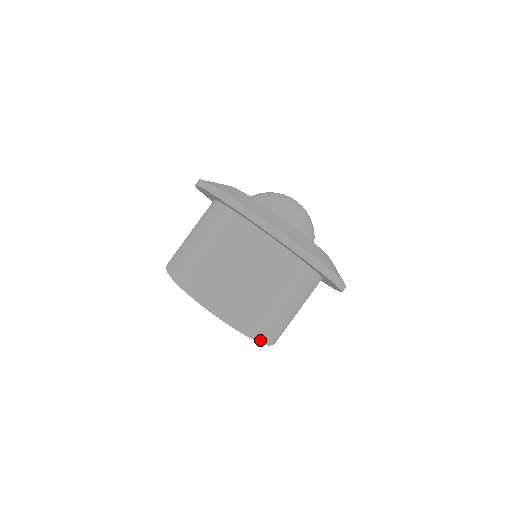
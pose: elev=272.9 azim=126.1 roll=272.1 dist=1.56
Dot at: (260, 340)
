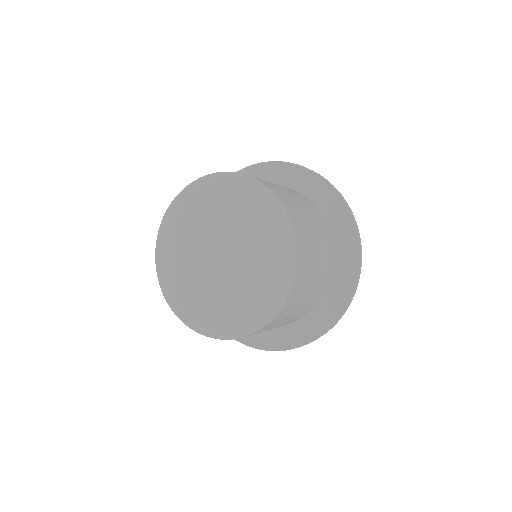
Dot at: (290, 224)
